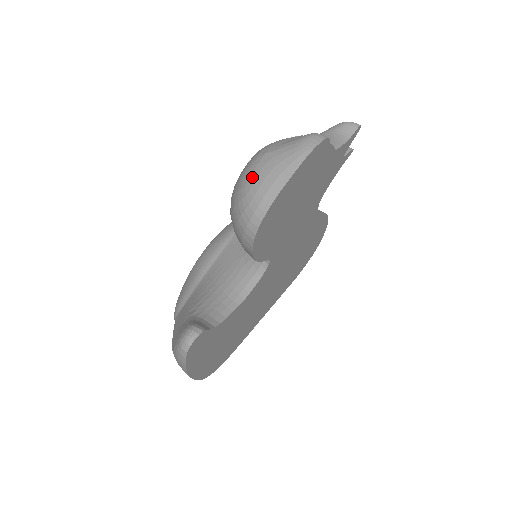
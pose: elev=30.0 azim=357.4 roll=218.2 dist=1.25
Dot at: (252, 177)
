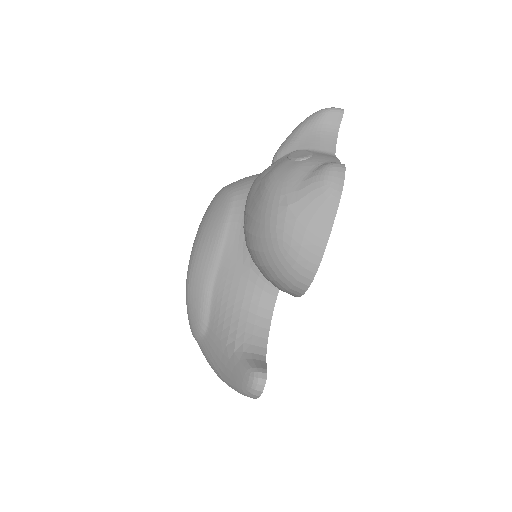
Dot at: (285, 238)
